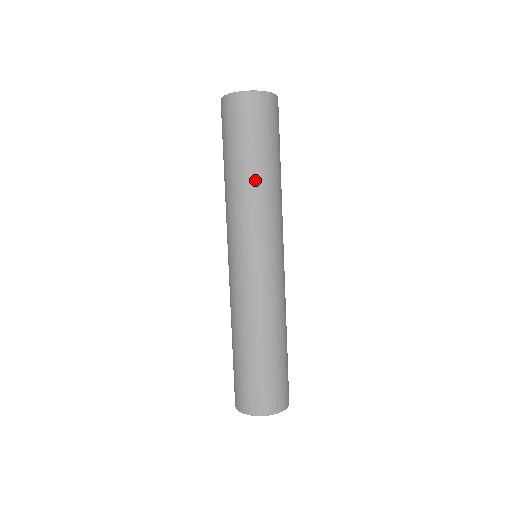
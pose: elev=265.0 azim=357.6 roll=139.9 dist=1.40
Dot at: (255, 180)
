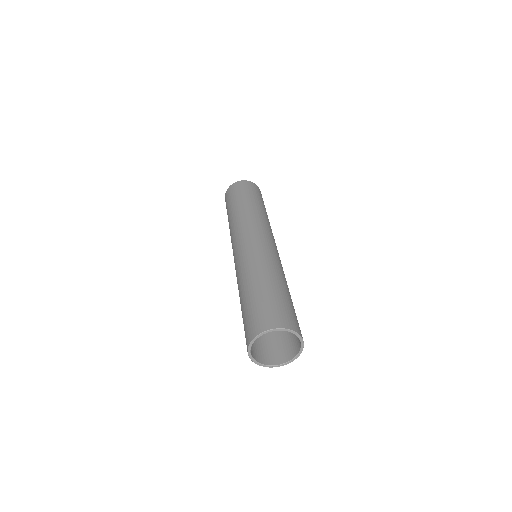
Dot at: (264, 212)
